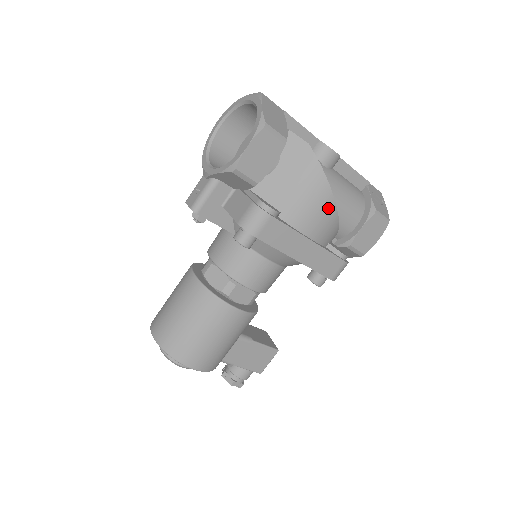
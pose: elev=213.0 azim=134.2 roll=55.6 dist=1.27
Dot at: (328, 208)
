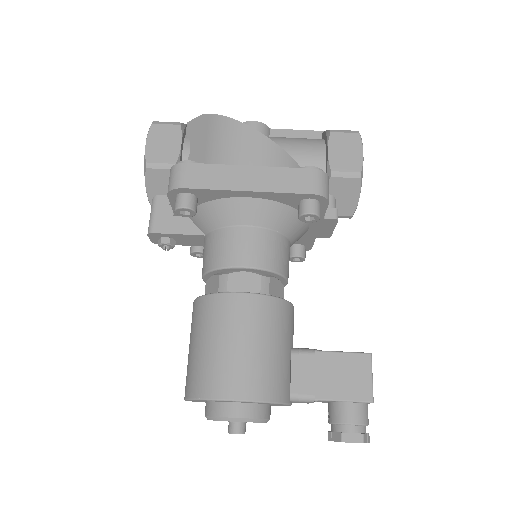
Dot at: (249, 136)
